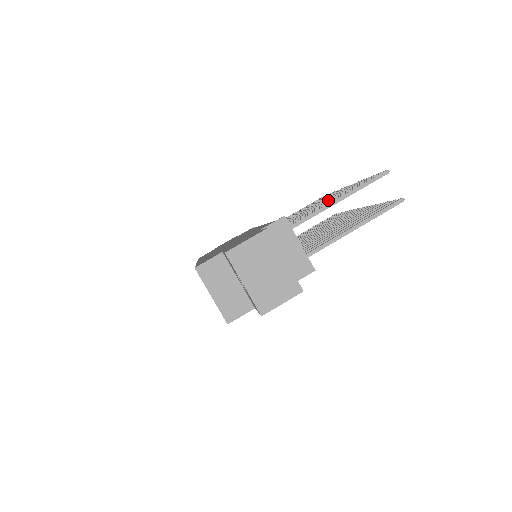
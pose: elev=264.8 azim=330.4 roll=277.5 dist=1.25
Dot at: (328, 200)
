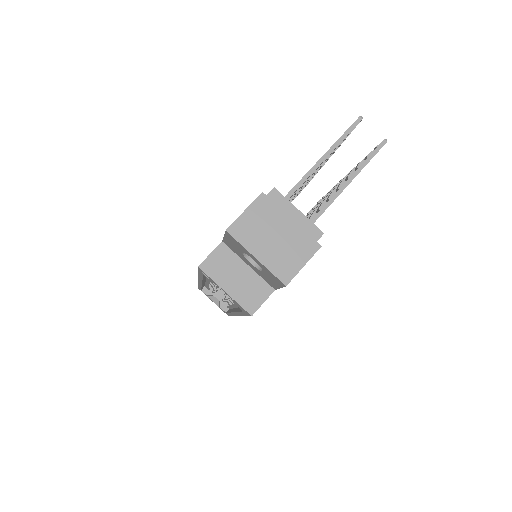
Dot at: occluded
